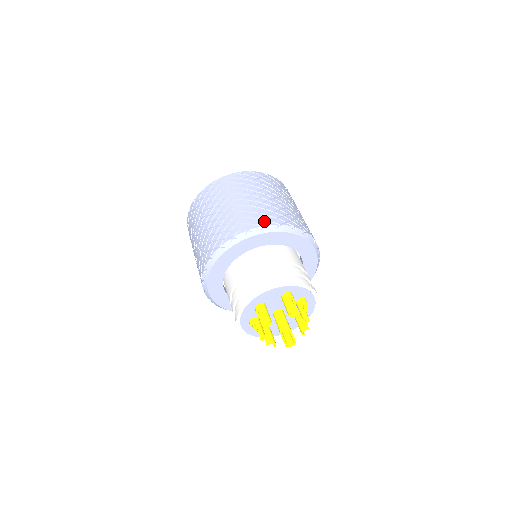
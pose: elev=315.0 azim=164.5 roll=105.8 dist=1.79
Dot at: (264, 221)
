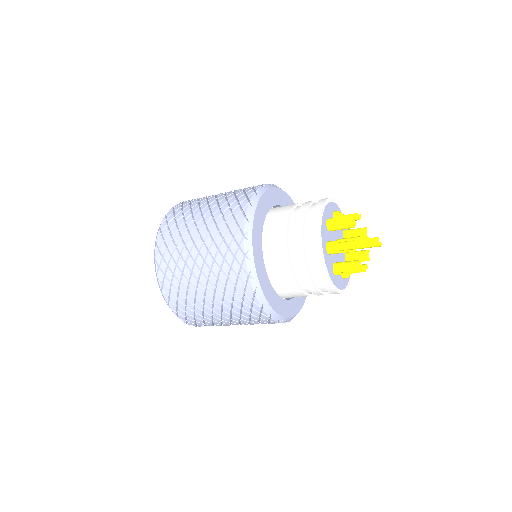
Dot at: occluded
